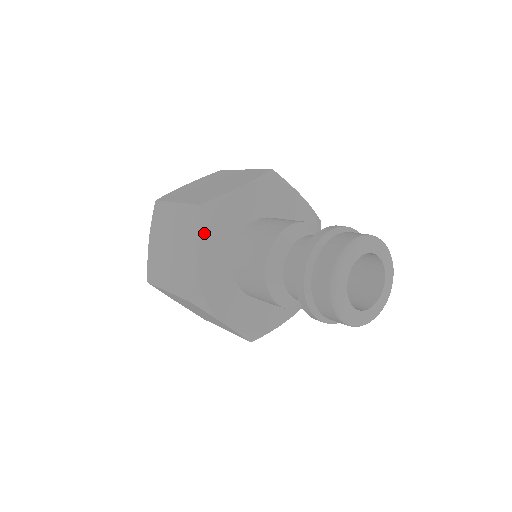
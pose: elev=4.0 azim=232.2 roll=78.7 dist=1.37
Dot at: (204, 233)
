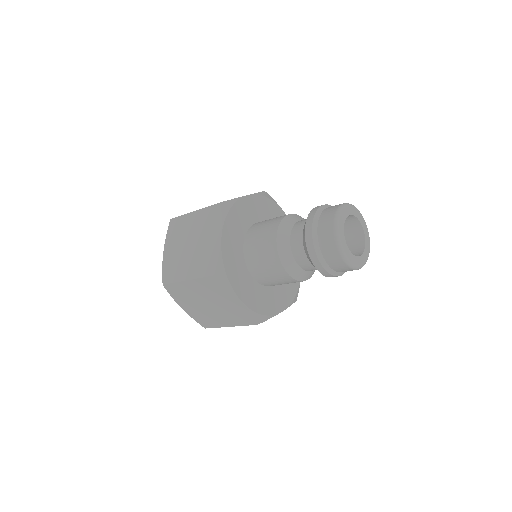
Dot at: (225, 221)
